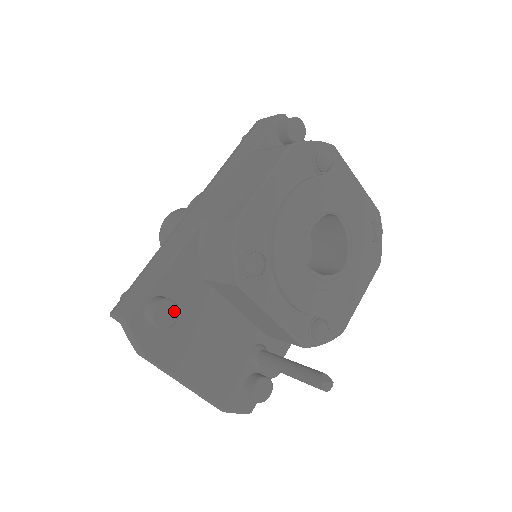
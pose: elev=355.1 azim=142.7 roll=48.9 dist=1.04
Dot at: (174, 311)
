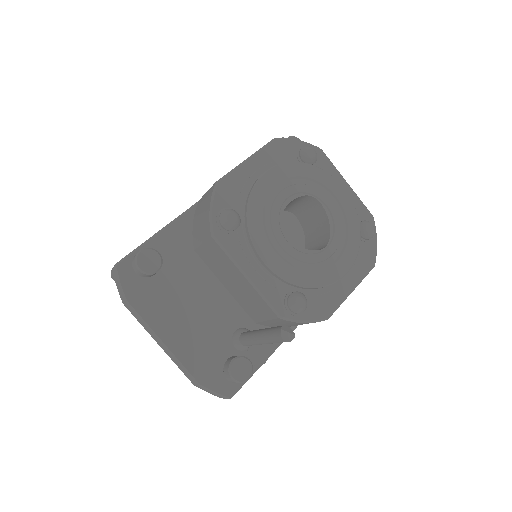
Dot at: (157, 261)
